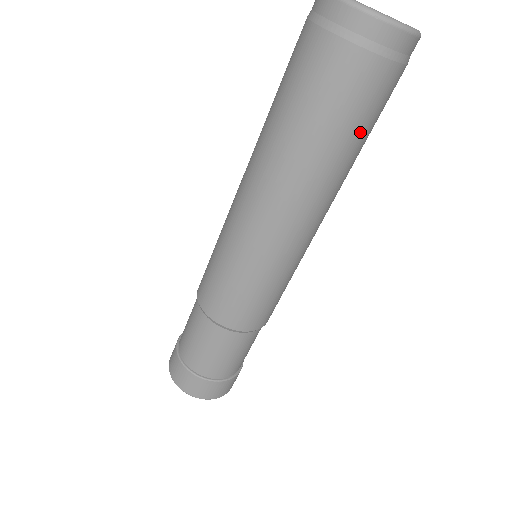
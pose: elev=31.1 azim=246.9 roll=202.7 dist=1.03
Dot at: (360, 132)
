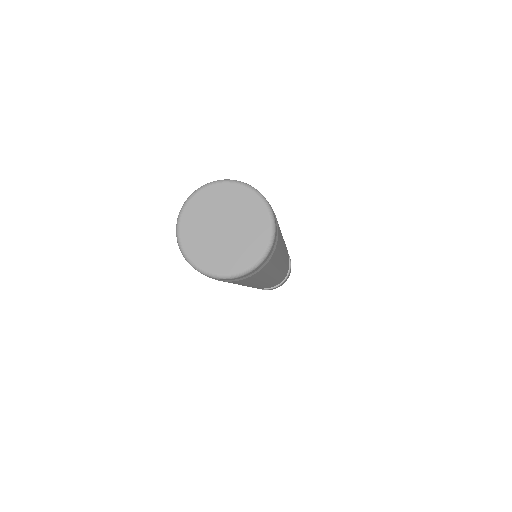
Dot at: (258, 278)
